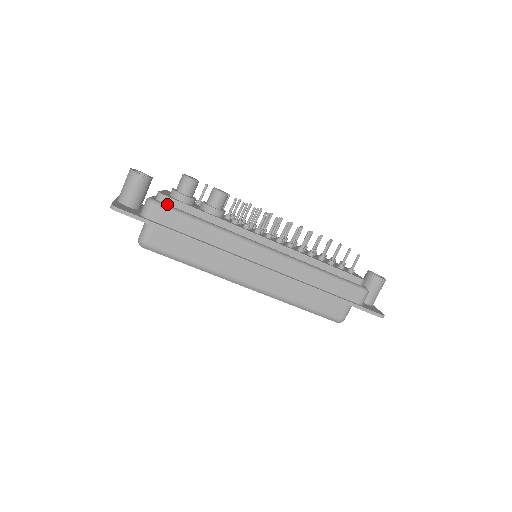
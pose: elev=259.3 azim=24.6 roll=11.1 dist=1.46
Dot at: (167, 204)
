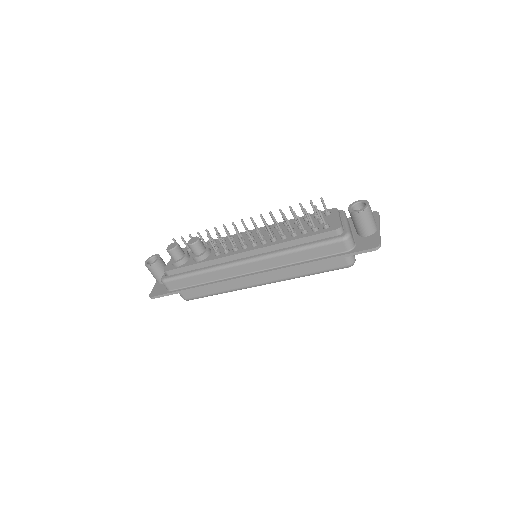
Dot at: (172, 274)
